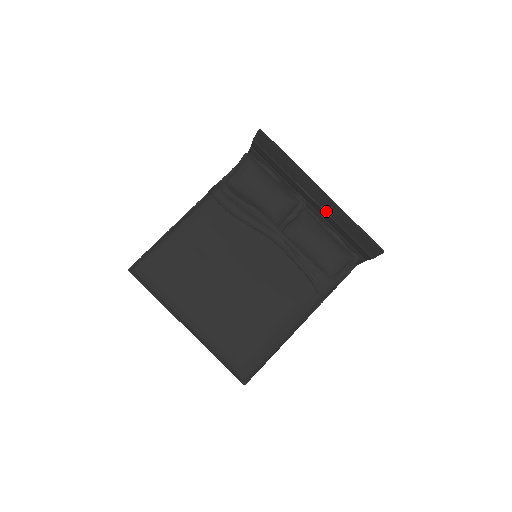
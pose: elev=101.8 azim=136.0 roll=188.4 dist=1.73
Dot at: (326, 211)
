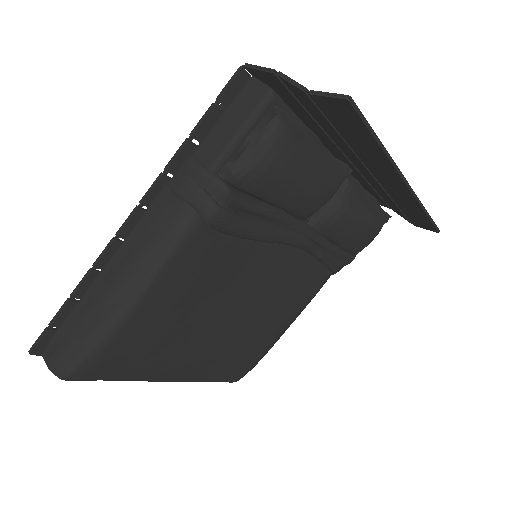
Dot at: (387, 191)
